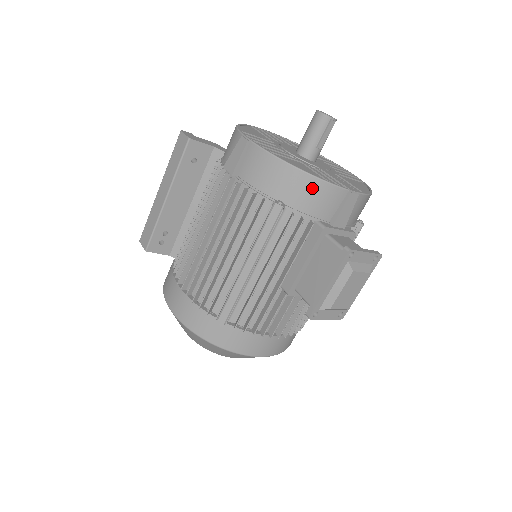
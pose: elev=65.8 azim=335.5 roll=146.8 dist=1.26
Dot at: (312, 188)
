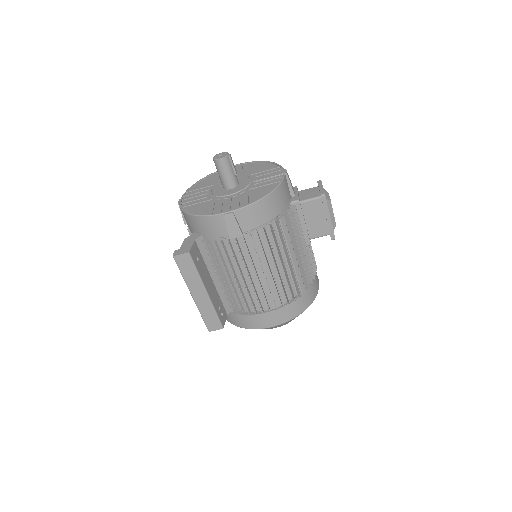
Dot at: (280, 193)
